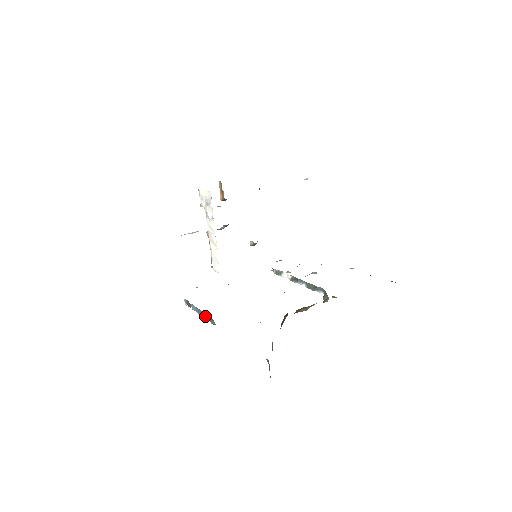
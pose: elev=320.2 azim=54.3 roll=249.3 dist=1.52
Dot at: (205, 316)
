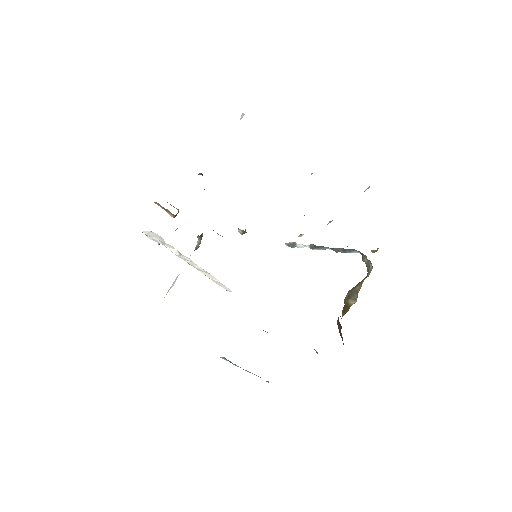
Dot at: occluded
